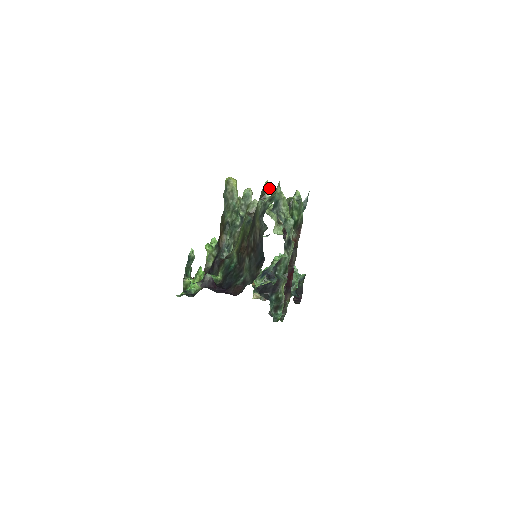
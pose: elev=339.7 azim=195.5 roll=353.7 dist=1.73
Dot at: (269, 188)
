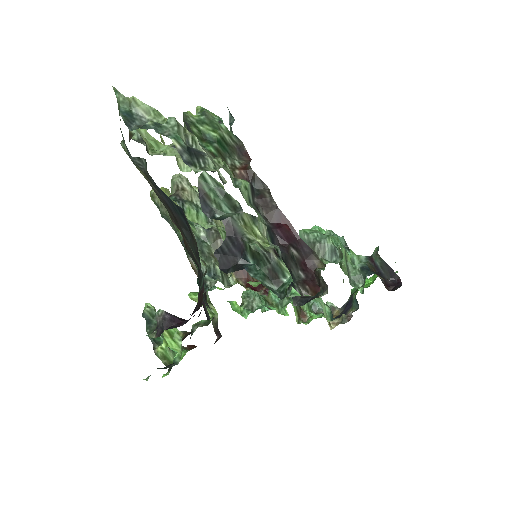
Dot at: occluded
